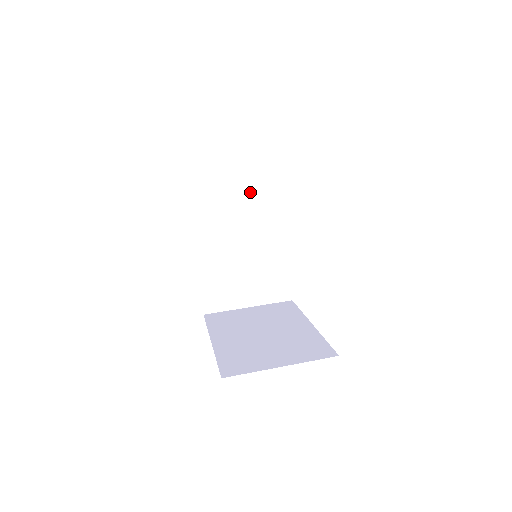
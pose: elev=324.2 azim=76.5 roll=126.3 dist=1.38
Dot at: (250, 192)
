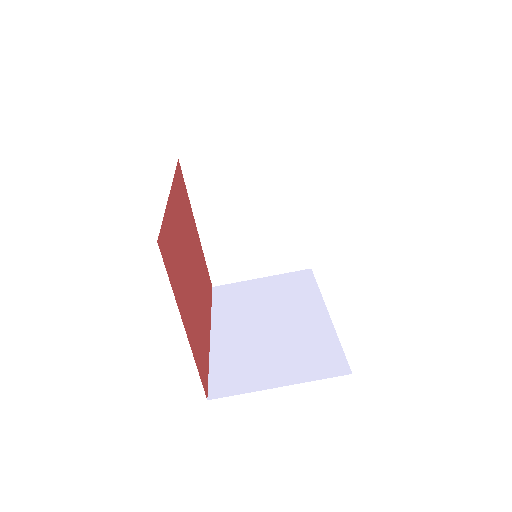
Dot at: occluded
